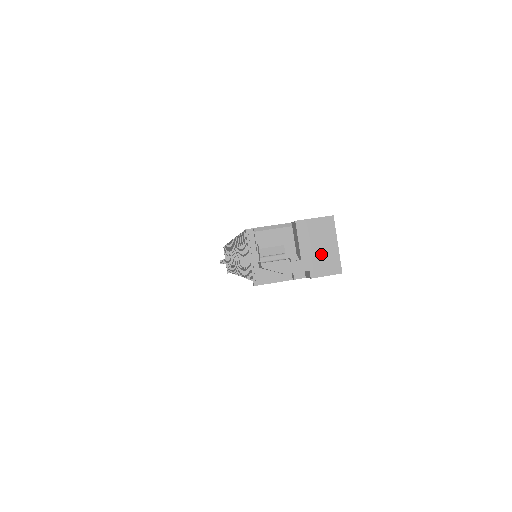
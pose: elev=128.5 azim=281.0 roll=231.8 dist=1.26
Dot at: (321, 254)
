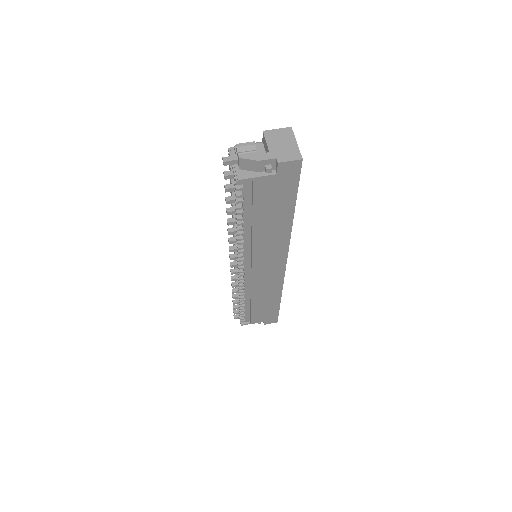
Dot at: (284, 148)
